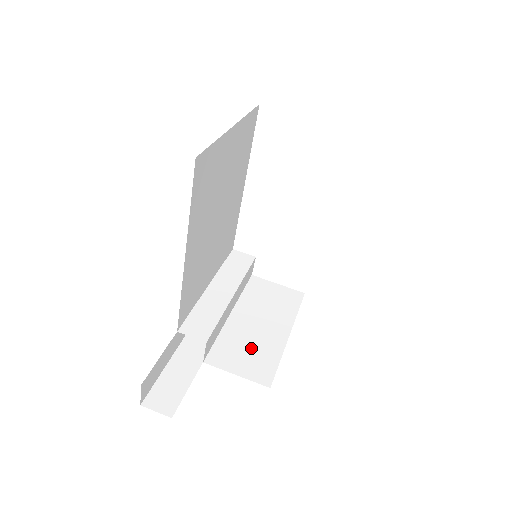
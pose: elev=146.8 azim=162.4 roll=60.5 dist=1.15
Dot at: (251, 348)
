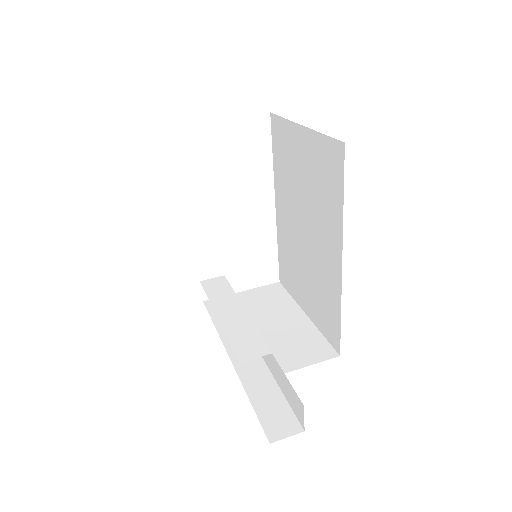
Dot at: (293, 342)
